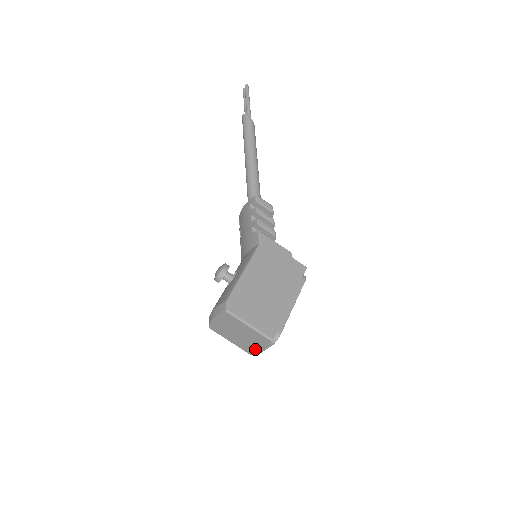
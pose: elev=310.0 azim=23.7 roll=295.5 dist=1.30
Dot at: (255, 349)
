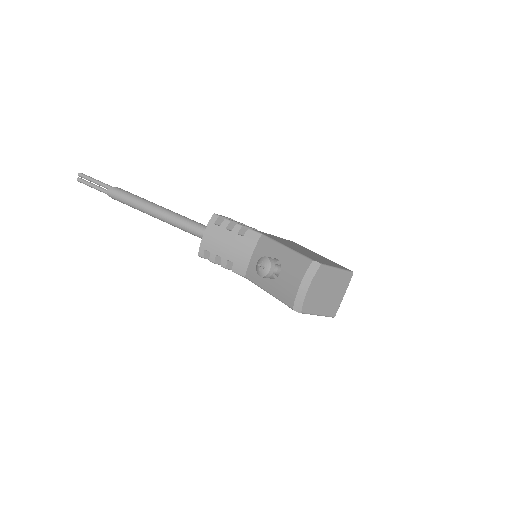
Dot at: (339, 302)
